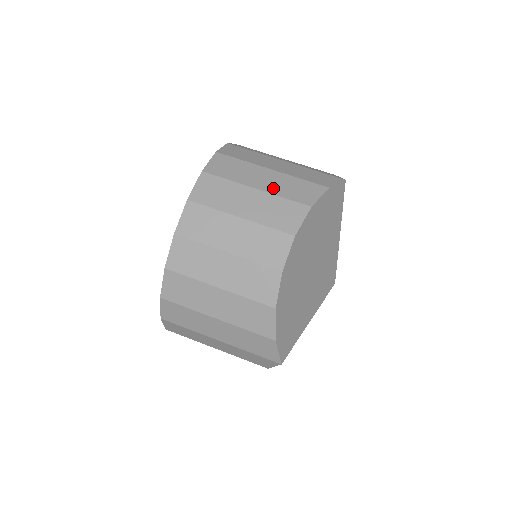
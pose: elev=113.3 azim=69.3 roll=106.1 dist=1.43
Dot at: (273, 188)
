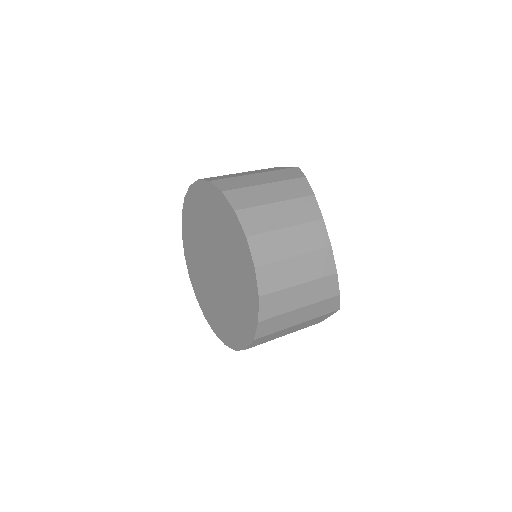
Dot at: (284, 196)
